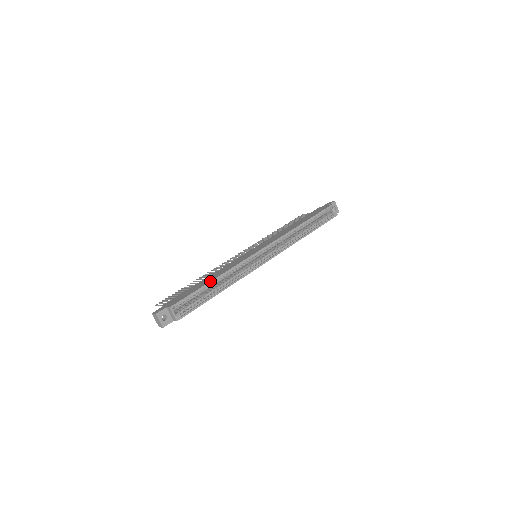
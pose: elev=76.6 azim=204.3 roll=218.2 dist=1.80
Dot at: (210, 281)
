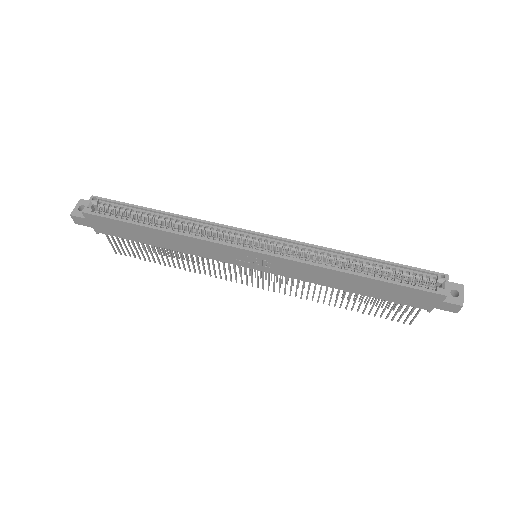
Dot at: occluded
